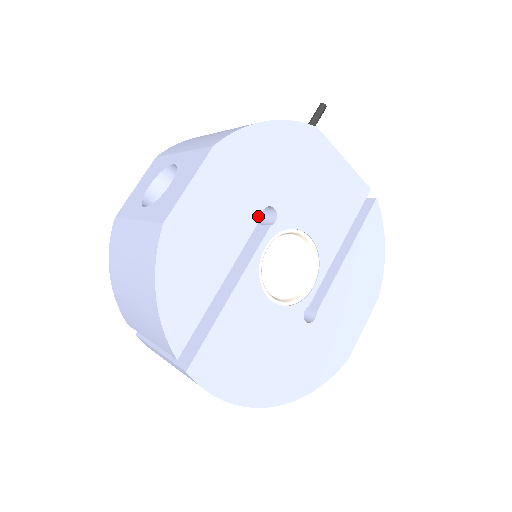
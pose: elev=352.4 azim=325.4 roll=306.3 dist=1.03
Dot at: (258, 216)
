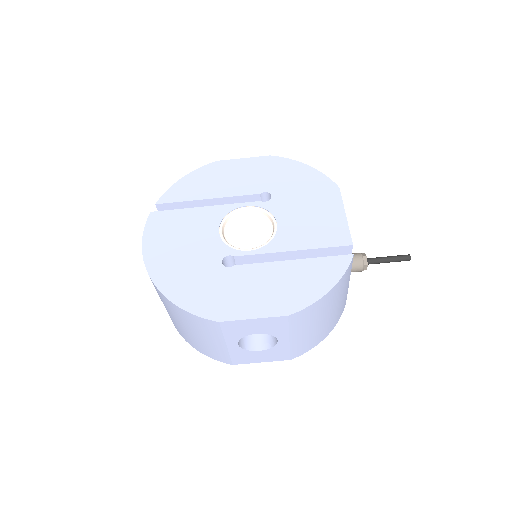
Dot at: (259, 192)
